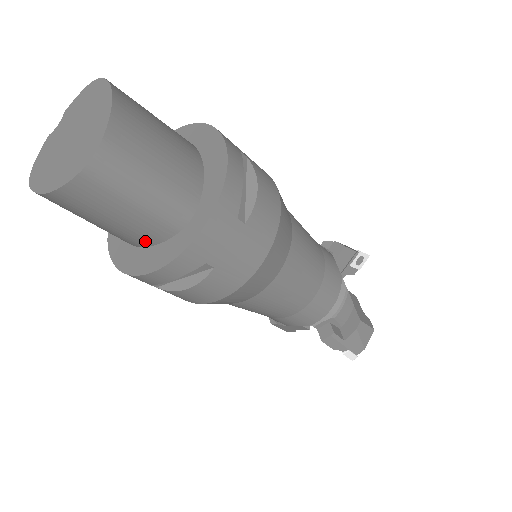
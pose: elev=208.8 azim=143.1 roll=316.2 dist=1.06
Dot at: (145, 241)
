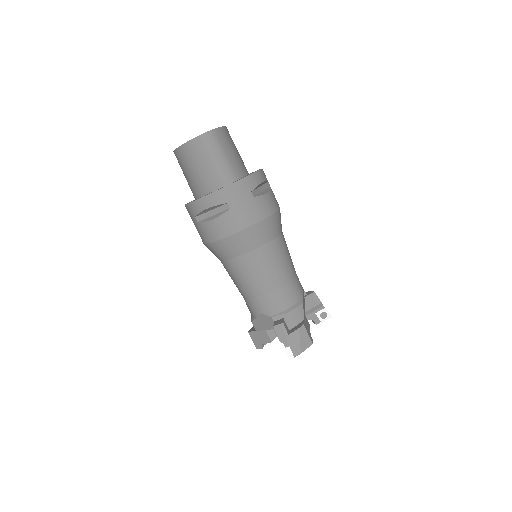
Dot at: (206, 189)
